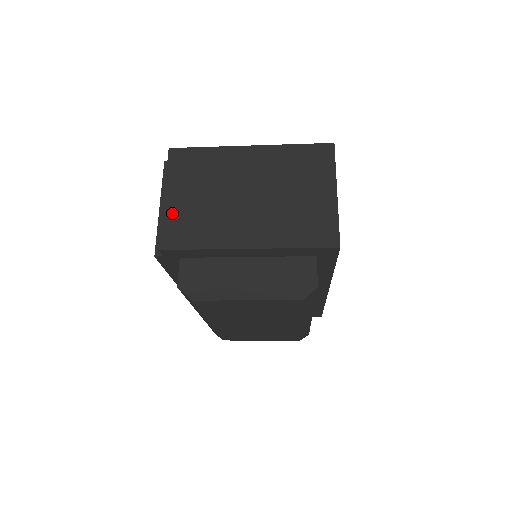
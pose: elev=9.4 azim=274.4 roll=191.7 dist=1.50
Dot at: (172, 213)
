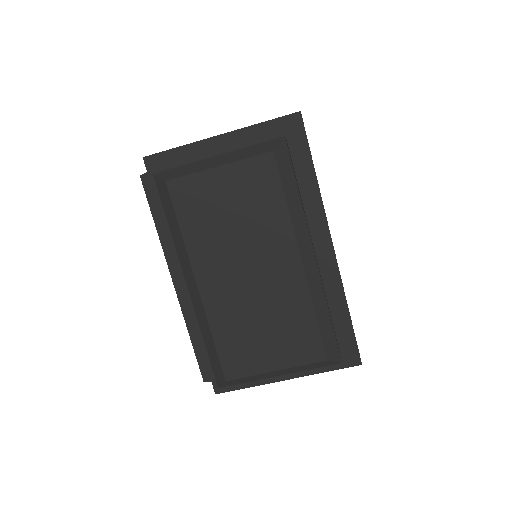
Dot at: occluded
